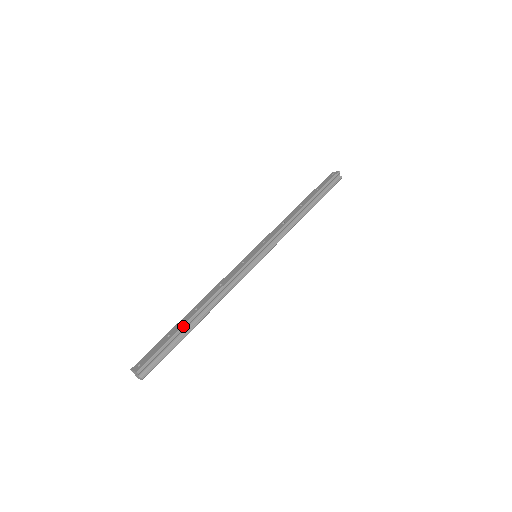
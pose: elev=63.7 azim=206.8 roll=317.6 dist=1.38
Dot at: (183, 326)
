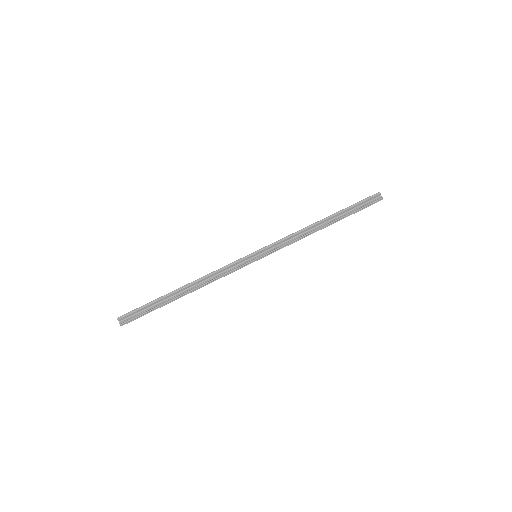
Dot at: (165, 295)
